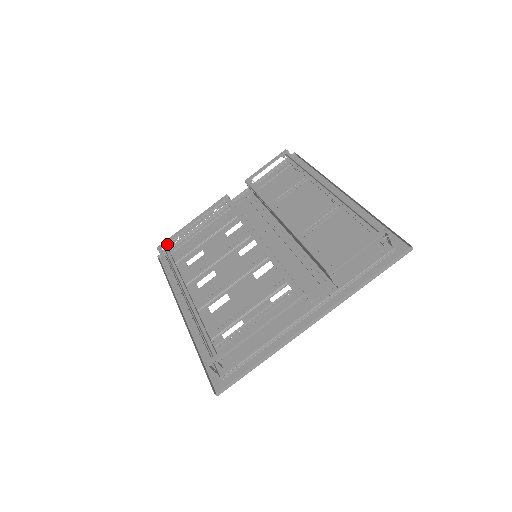
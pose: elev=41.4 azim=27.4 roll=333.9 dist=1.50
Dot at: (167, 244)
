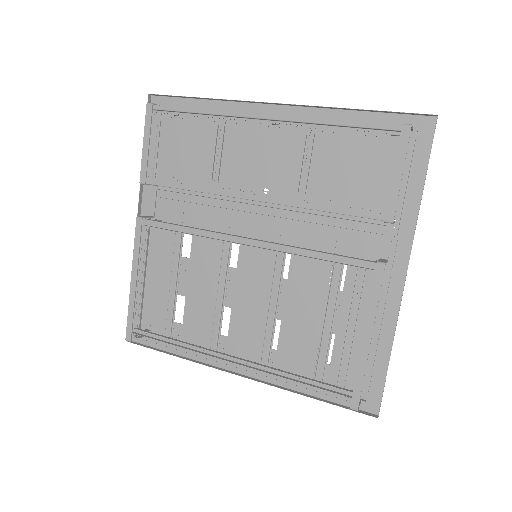
Dot at: (131, 326)
